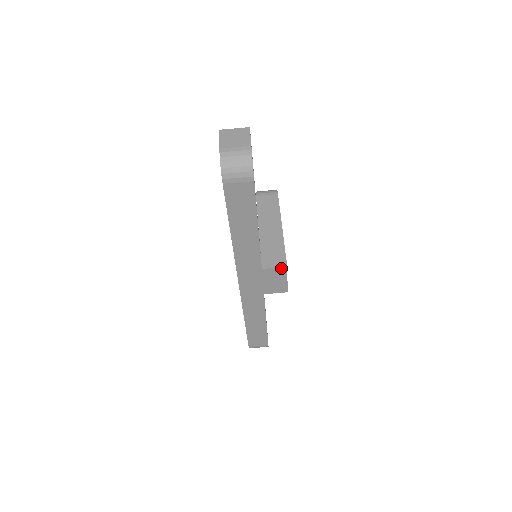
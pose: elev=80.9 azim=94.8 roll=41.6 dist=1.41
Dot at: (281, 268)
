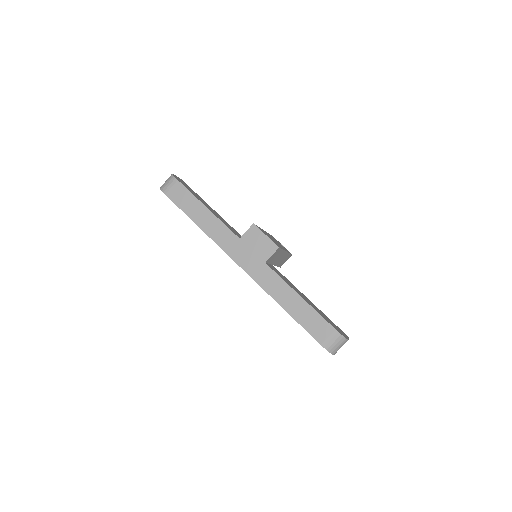
Dot at: (251, 228)
